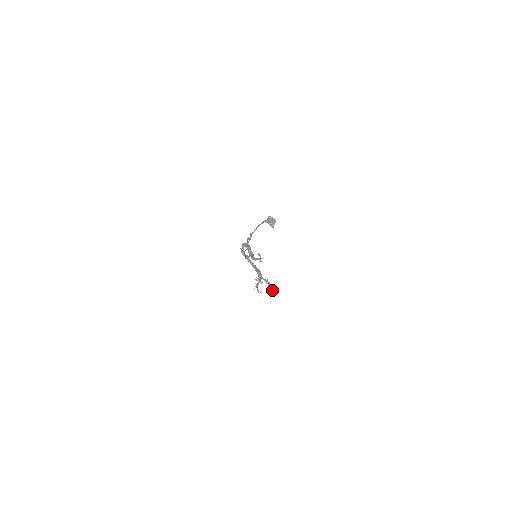
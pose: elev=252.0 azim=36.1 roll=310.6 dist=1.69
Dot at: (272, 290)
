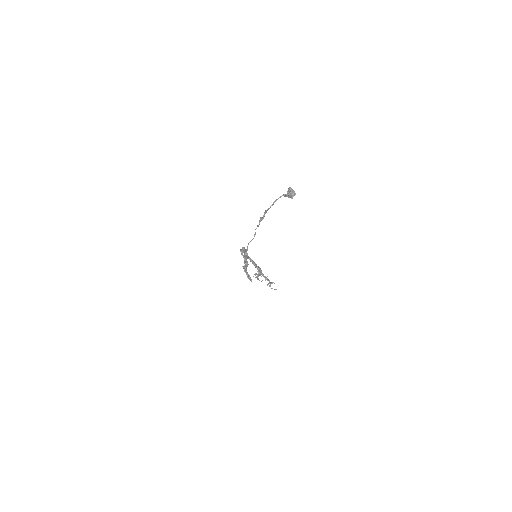
Dot at: (270, 286)
